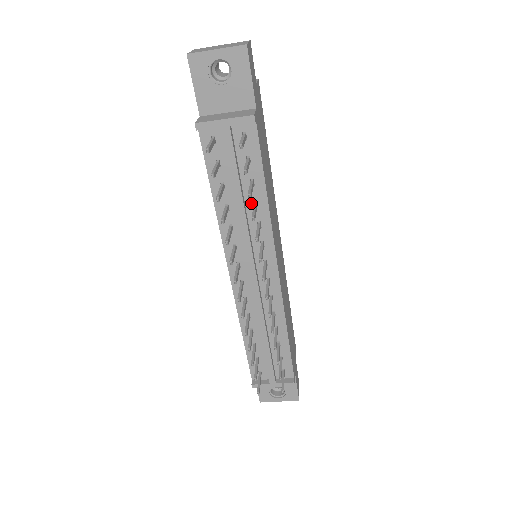
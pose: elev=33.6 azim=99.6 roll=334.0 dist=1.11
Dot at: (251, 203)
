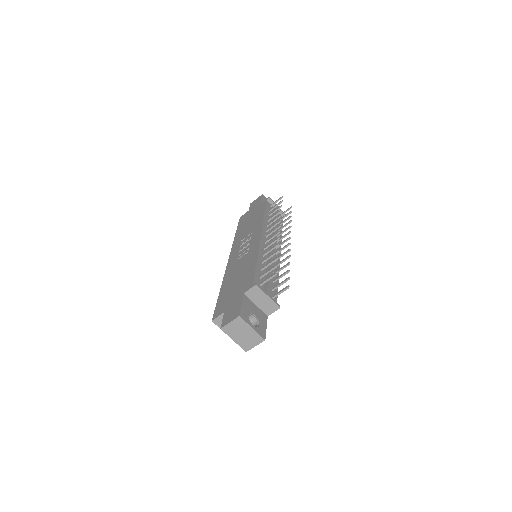
Dot at: occluded
